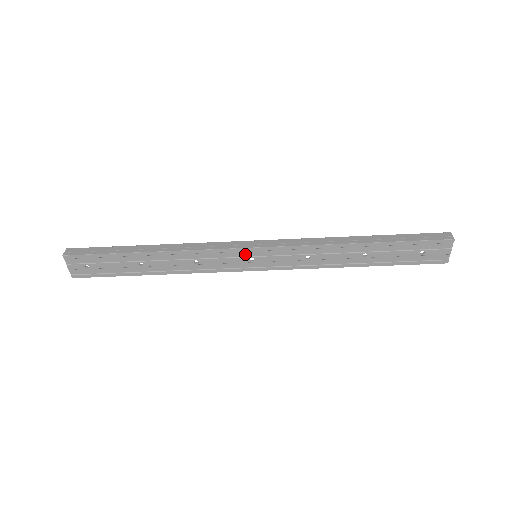
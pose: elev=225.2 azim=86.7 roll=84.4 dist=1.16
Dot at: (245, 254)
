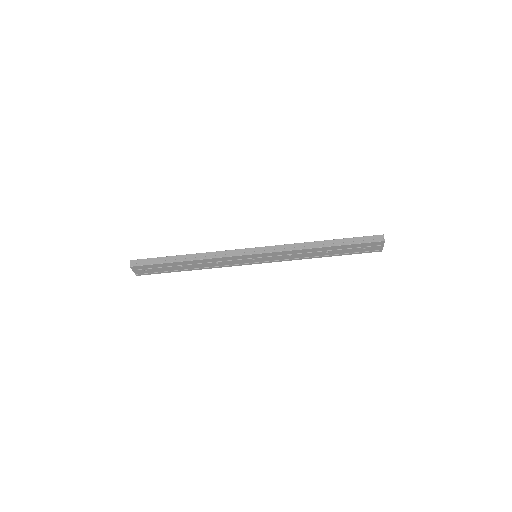
Dot at: (249, 257)
